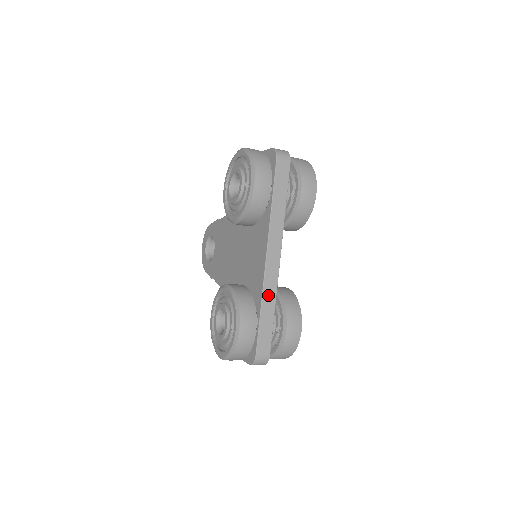
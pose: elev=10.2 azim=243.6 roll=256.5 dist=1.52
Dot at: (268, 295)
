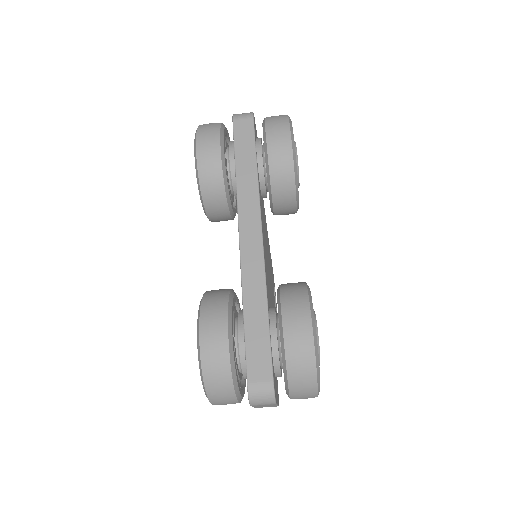
Dot at: (251, 286)
